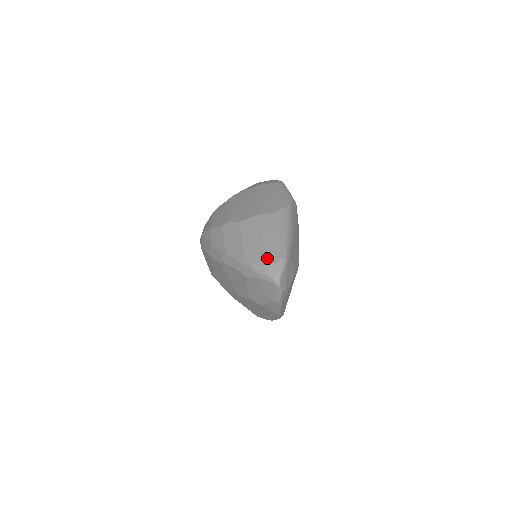
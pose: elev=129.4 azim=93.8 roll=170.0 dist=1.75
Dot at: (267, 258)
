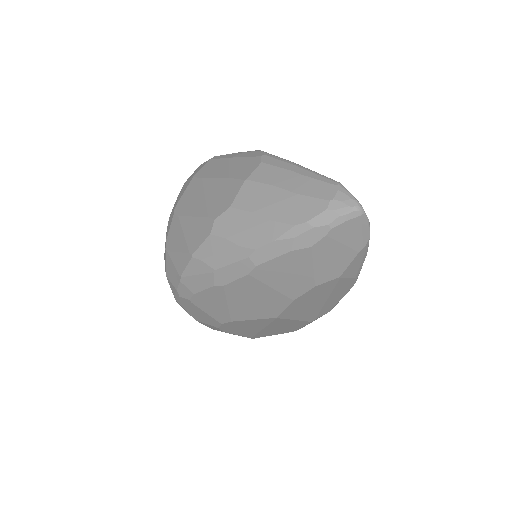
Dot at: (319, 199)
